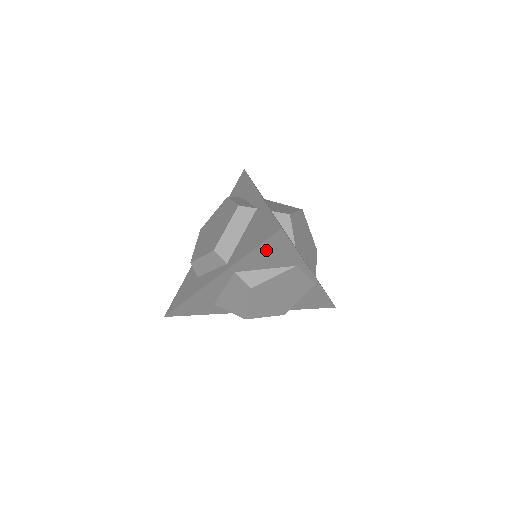
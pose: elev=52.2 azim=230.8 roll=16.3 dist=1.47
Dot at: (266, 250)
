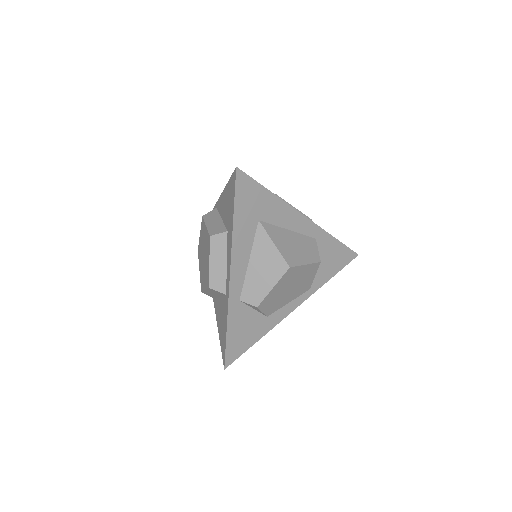
Dot at: occluded
